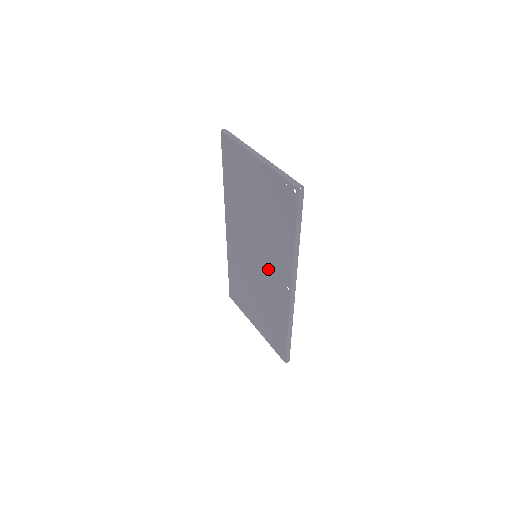
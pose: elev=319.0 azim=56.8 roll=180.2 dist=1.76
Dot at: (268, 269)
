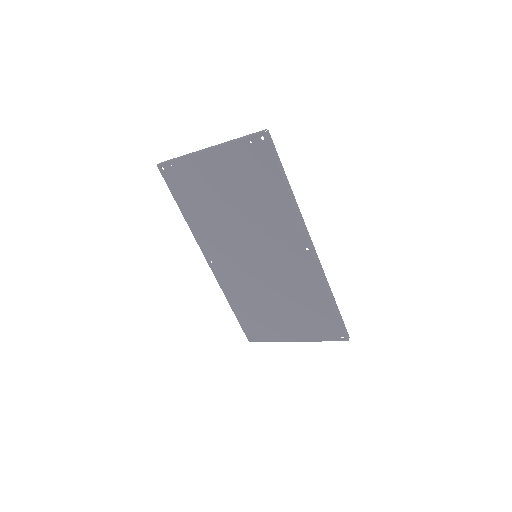
Dot at: (276, 254)
